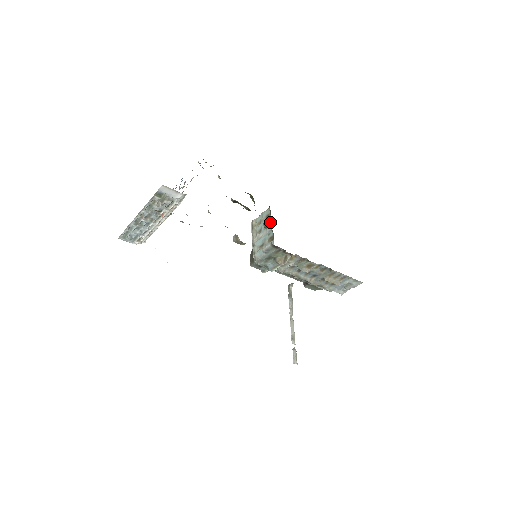
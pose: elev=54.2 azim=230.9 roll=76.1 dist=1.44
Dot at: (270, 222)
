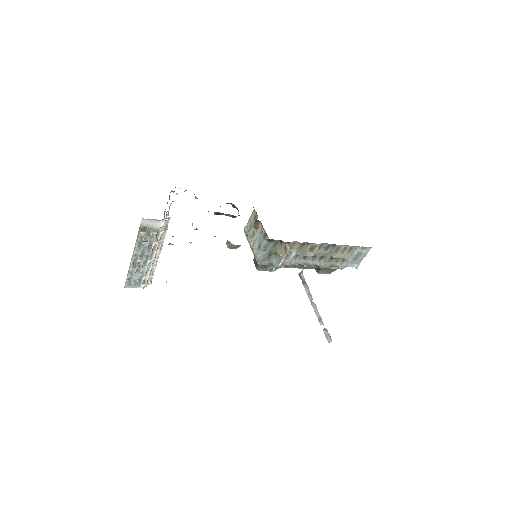
Dot at: (258, 221)
